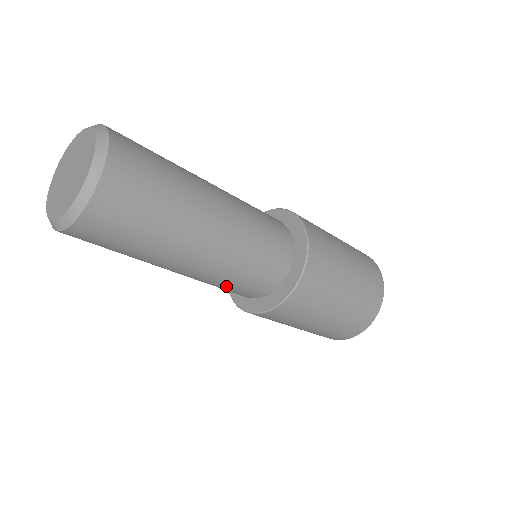
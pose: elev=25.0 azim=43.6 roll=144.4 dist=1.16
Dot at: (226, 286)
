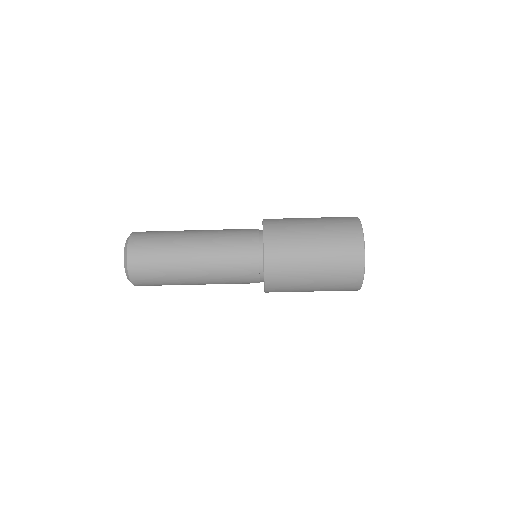
Dot at: (232, 283)
